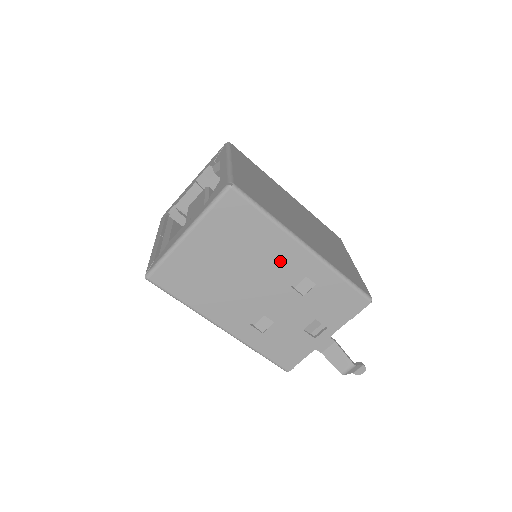
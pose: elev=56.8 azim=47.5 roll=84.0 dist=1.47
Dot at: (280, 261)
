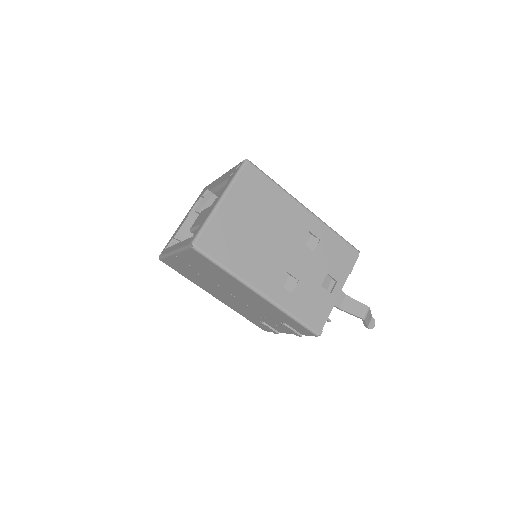
Dot at: (291, 220)
